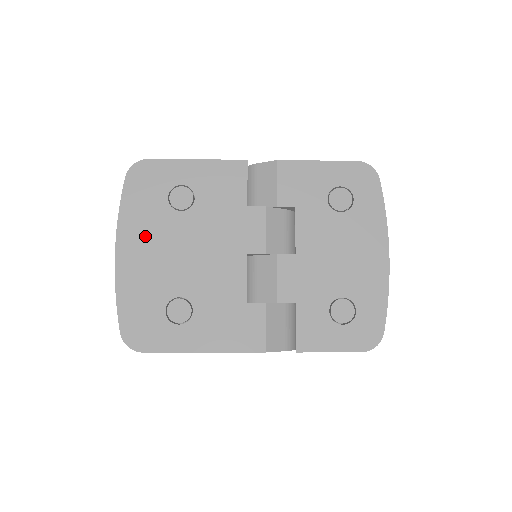
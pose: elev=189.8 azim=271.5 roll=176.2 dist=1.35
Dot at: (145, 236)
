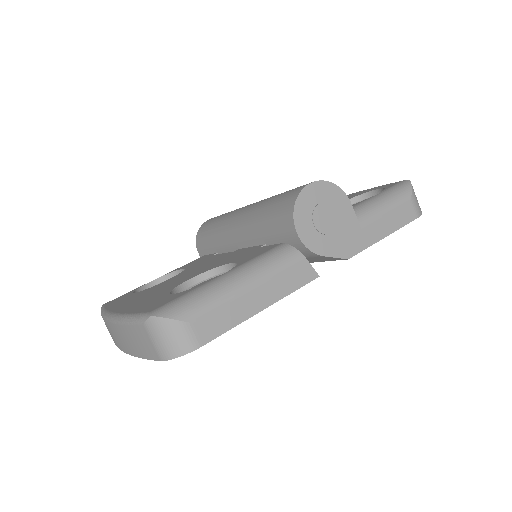
Dot at: occluded
